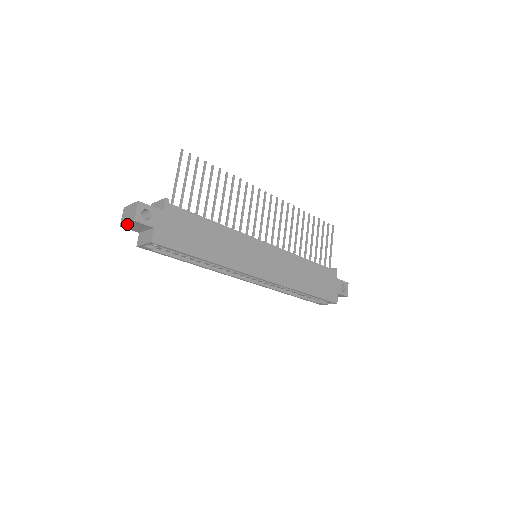
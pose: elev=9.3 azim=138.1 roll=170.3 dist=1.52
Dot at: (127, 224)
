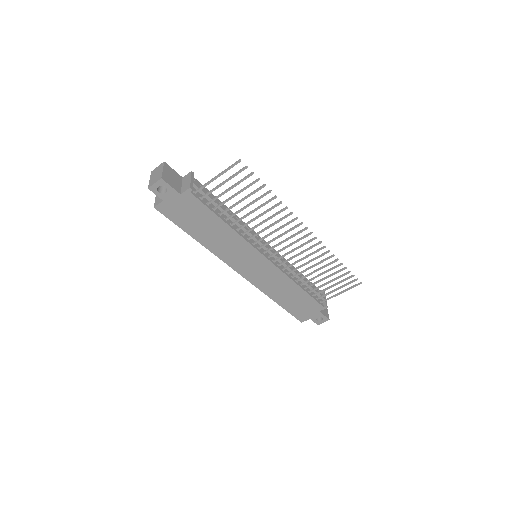
Dot at: (151, 179)
